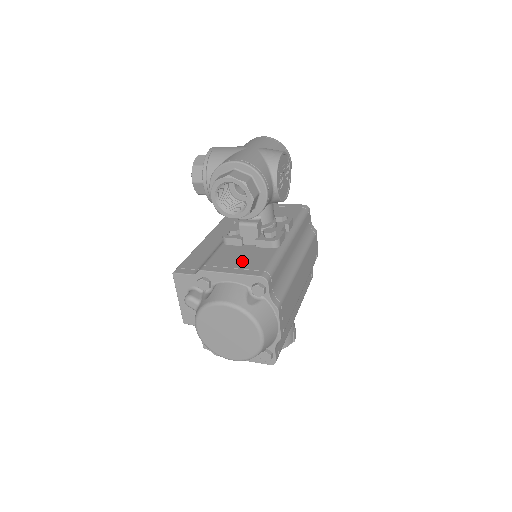
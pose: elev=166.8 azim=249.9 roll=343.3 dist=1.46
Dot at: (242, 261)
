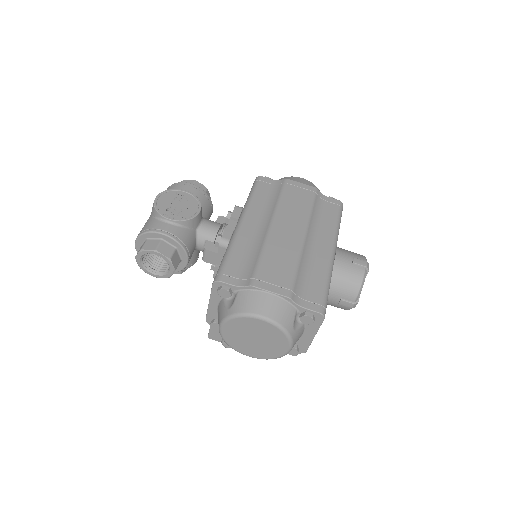
Dot at: occluded
